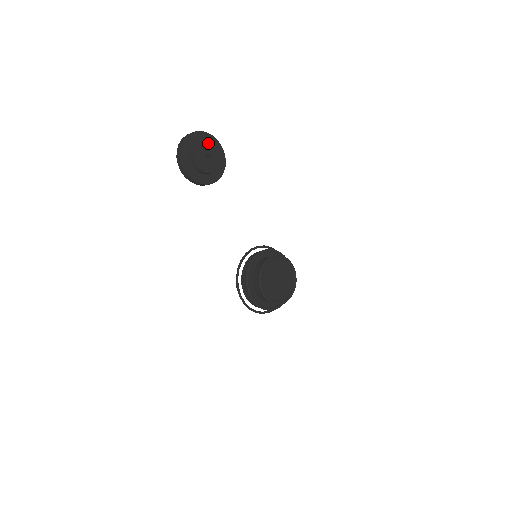
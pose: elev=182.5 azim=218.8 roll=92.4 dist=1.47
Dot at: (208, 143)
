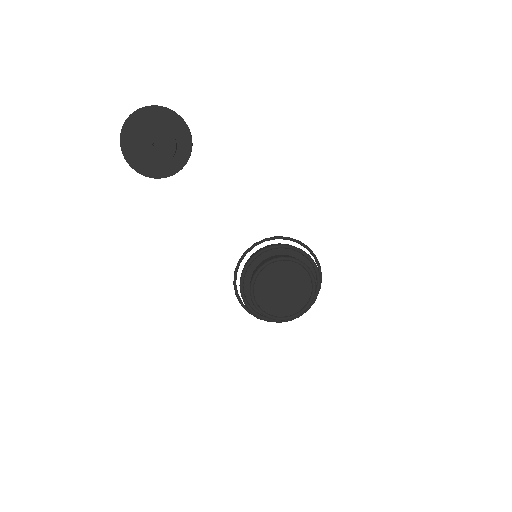
Dot at: (160, 120)
